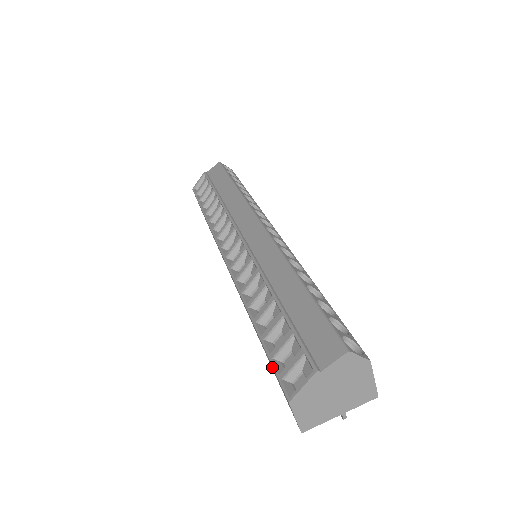
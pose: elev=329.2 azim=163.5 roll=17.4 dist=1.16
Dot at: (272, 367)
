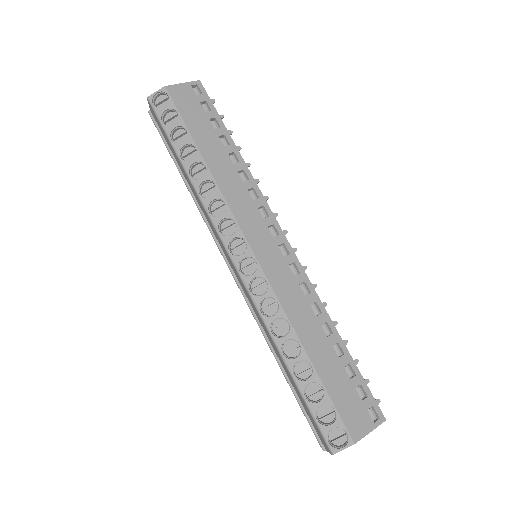
Dot at: occluded
